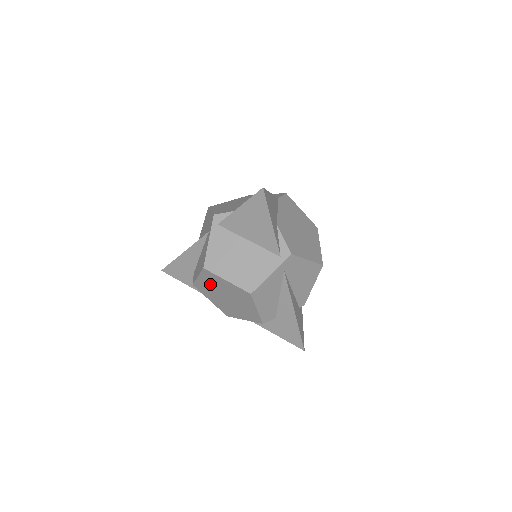
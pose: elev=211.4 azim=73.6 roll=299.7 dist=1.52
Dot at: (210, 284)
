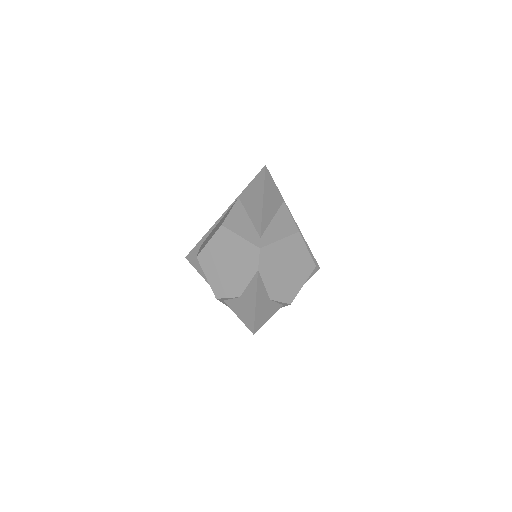
Dot at: occluded
